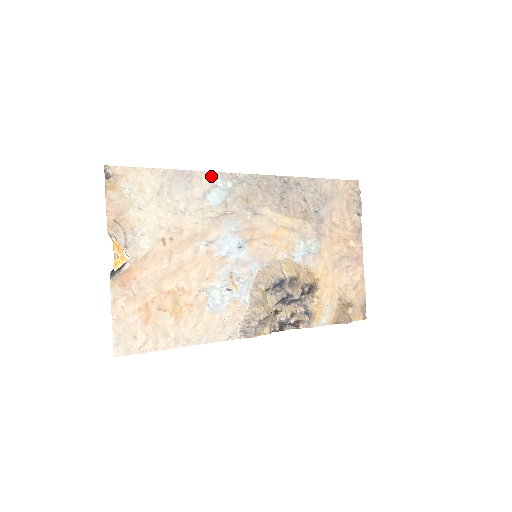
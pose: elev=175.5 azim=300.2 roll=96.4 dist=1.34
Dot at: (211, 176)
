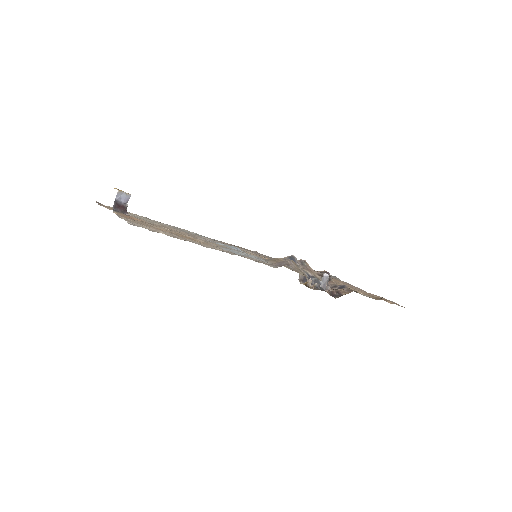
Dot at: (189, 231)
